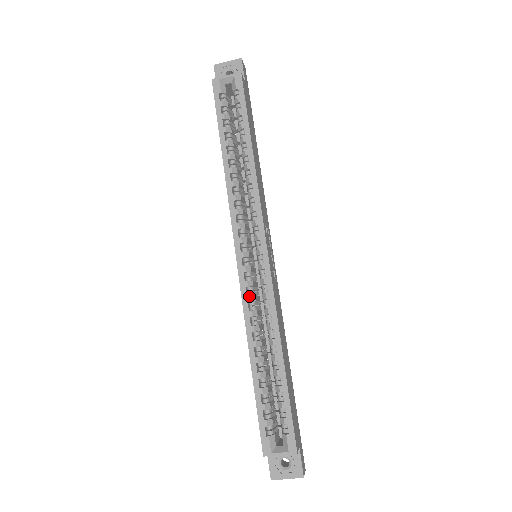
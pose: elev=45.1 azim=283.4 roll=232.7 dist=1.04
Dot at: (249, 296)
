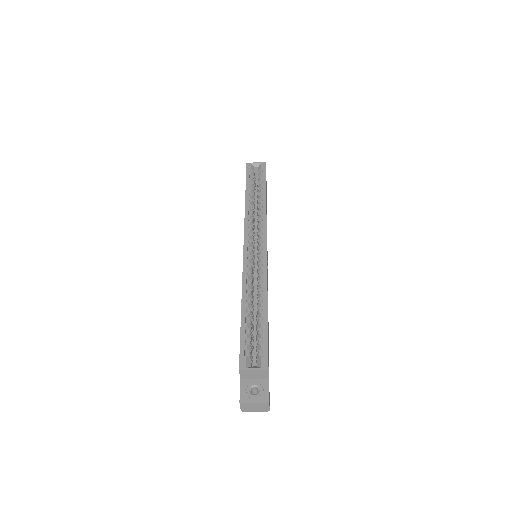
Dot at: (248, 267)
